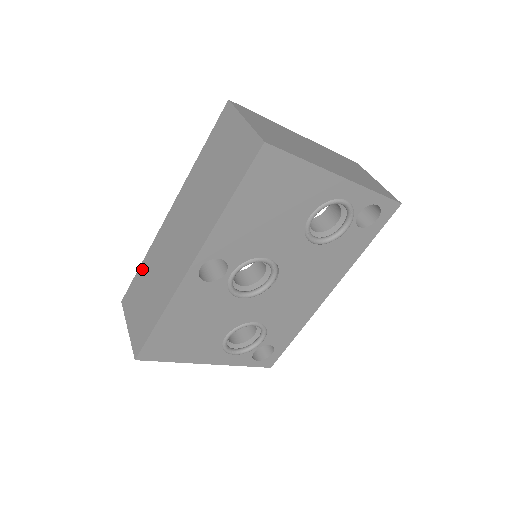
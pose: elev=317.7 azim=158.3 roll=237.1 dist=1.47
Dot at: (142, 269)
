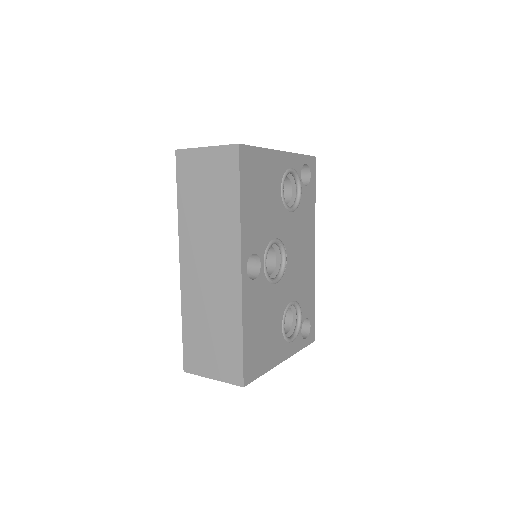
Dot at: (187, 326)
